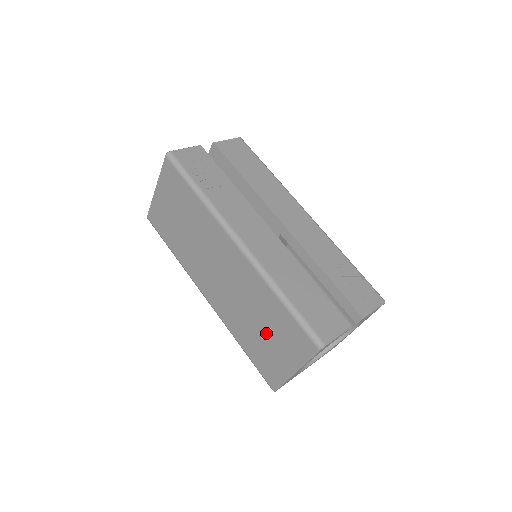
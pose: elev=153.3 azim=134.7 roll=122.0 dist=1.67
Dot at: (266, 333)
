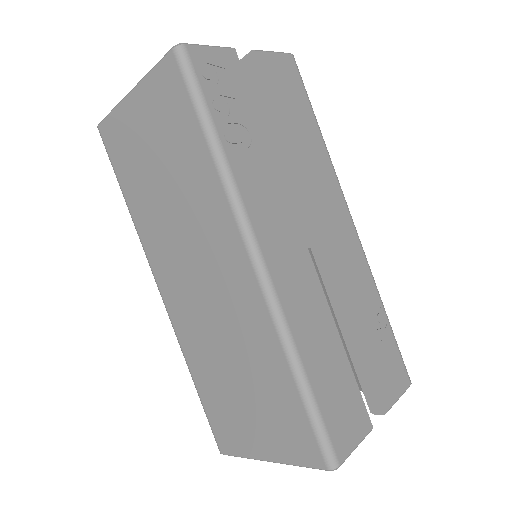
Dot at: (245, 396)
